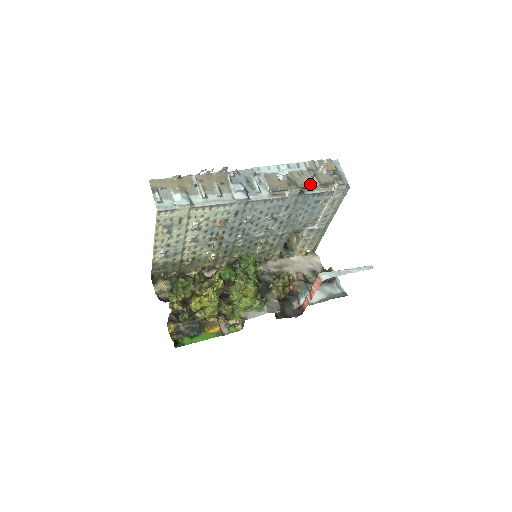
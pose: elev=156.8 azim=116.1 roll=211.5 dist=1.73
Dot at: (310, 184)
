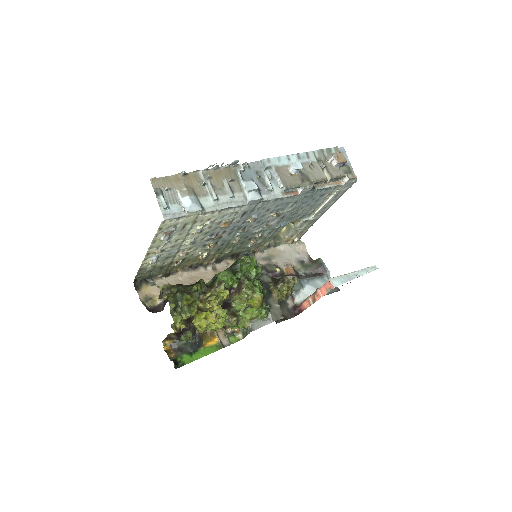
Dot at: (322, 179)
